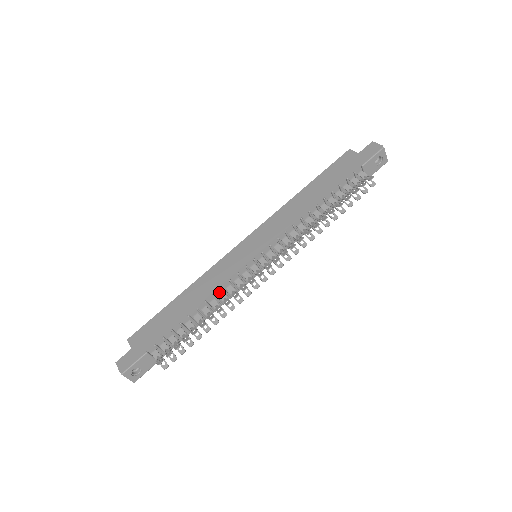
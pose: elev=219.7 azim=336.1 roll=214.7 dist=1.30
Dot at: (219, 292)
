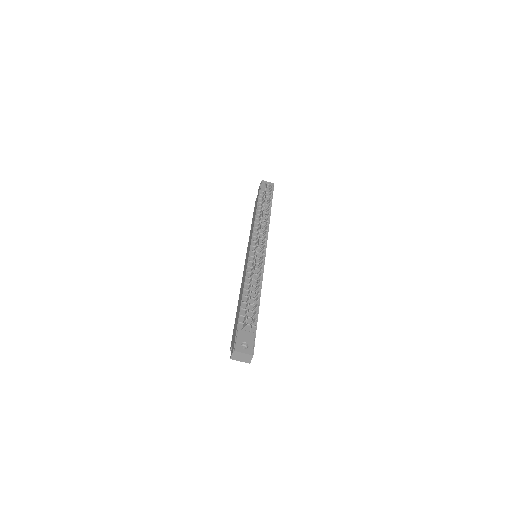
Dot at: (250, 276)
